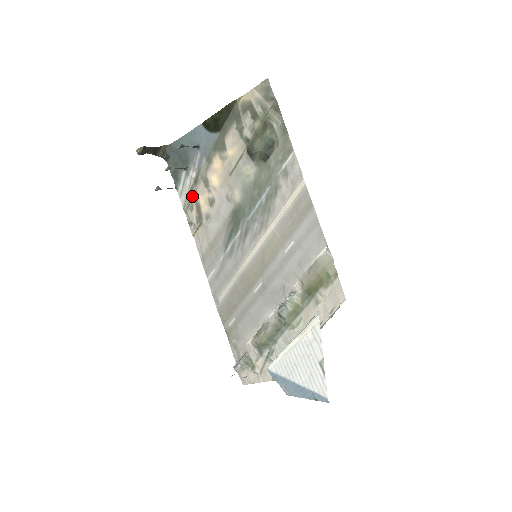
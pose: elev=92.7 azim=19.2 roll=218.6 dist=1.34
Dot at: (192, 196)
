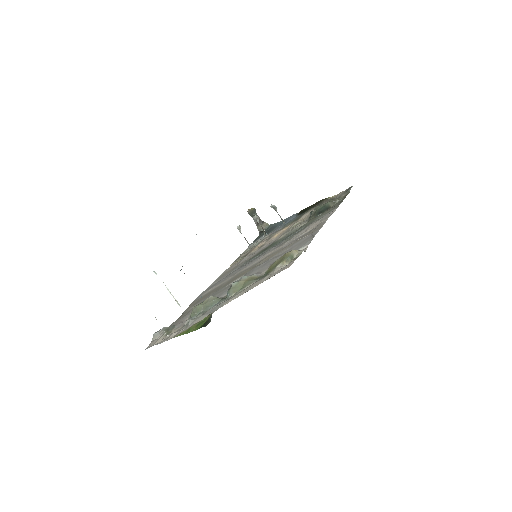
Dot at: (254, 247)
